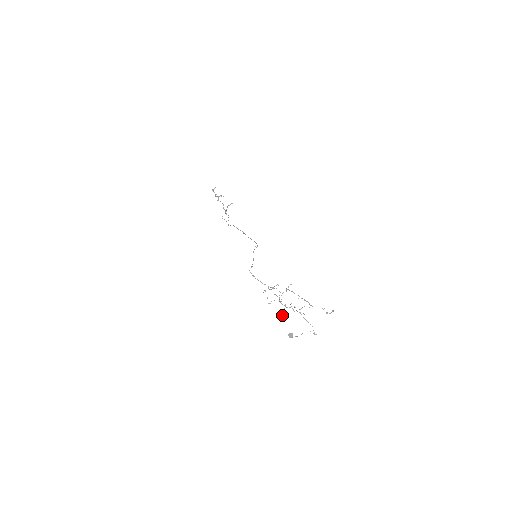
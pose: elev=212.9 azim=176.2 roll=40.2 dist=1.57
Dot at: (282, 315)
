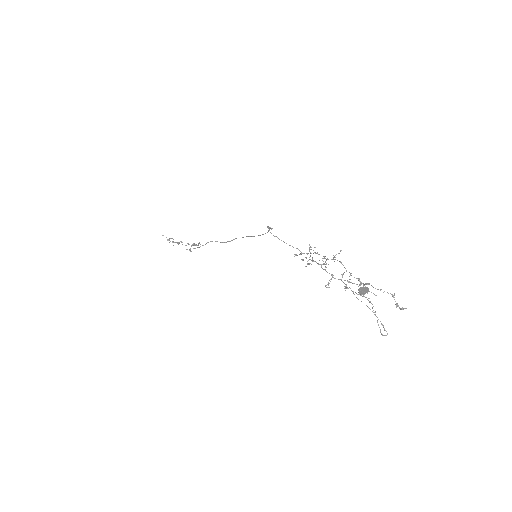
Dot at: occluded
